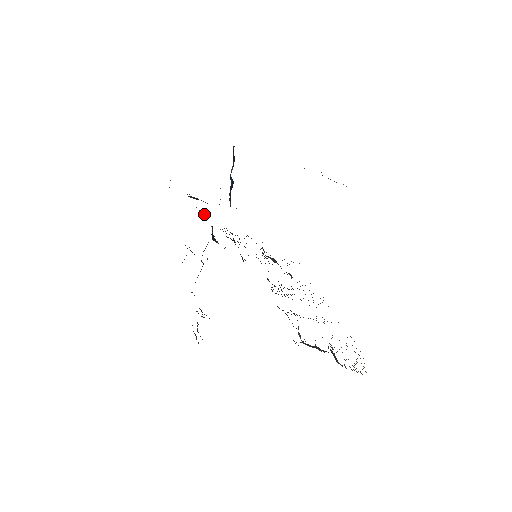
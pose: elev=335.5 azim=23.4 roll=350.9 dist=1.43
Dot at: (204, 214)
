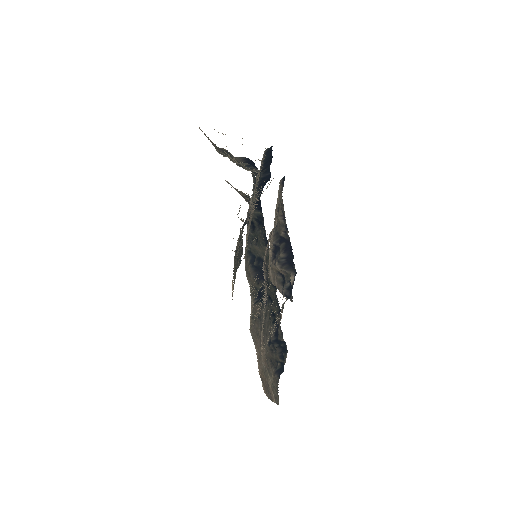
Dot at: (255, 182)
